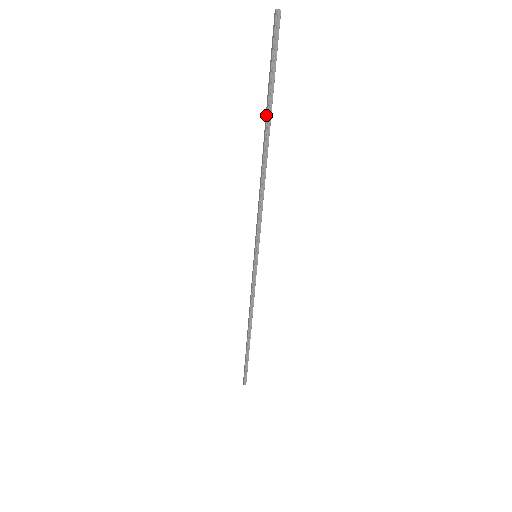
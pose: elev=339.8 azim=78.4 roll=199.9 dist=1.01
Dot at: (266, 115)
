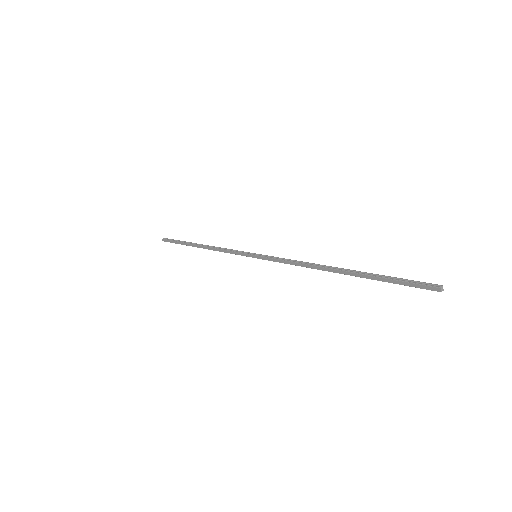
Dot at: (360, 276)
